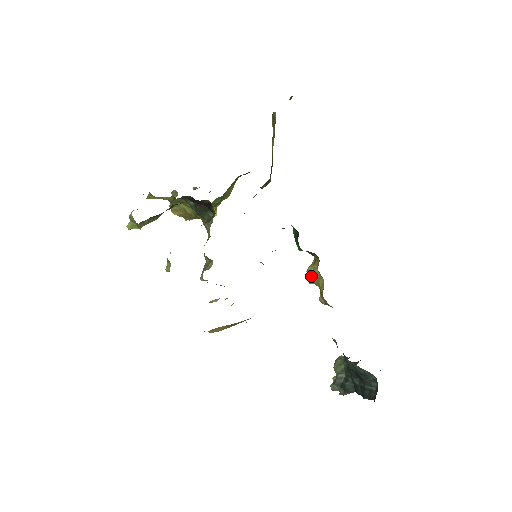
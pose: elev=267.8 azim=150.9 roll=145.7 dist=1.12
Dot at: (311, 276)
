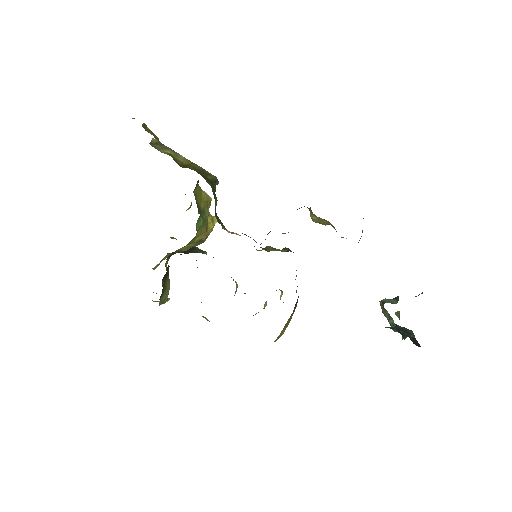
Dot at: (318, 222)
